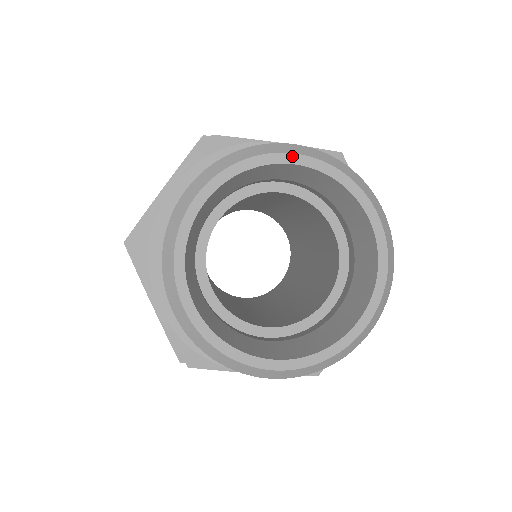
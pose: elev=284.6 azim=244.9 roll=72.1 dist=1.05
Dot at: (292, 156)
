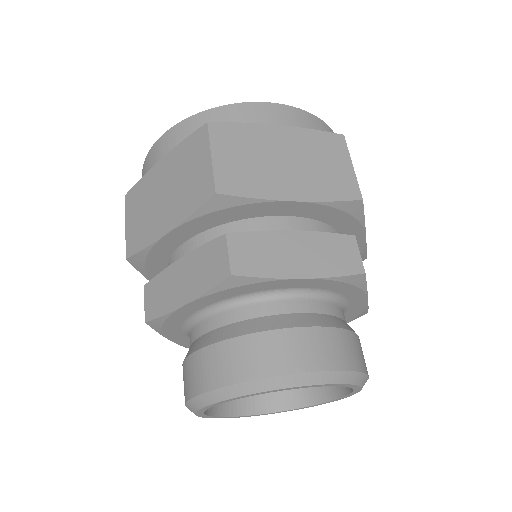
Dot at: (306, 386)
